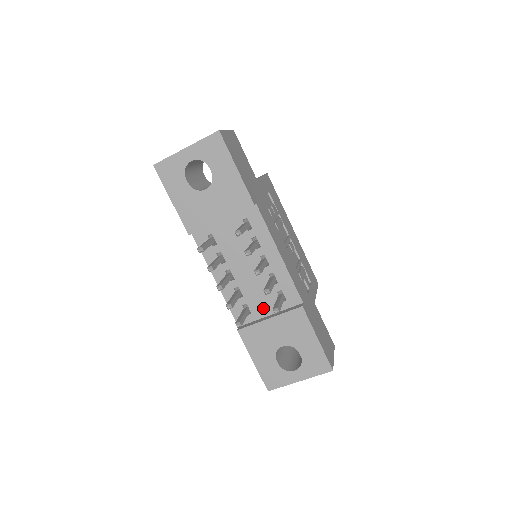
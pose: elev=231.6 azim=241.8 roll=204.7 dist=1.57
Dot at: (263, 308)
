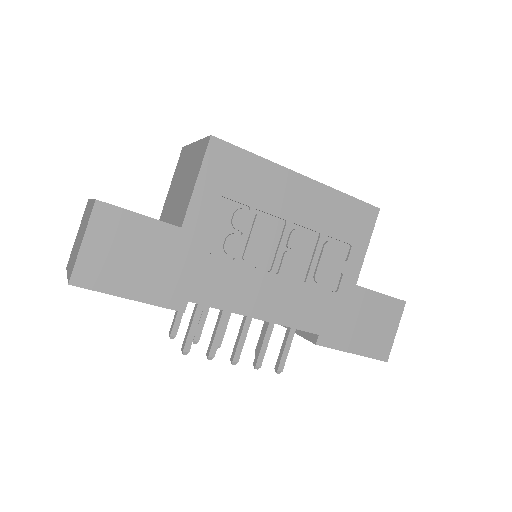
Dot at: occluded
